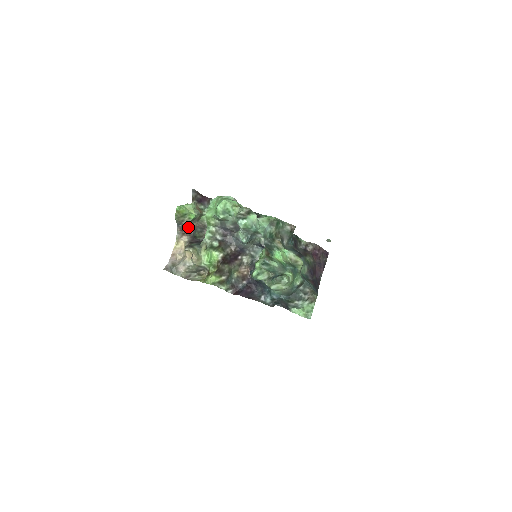
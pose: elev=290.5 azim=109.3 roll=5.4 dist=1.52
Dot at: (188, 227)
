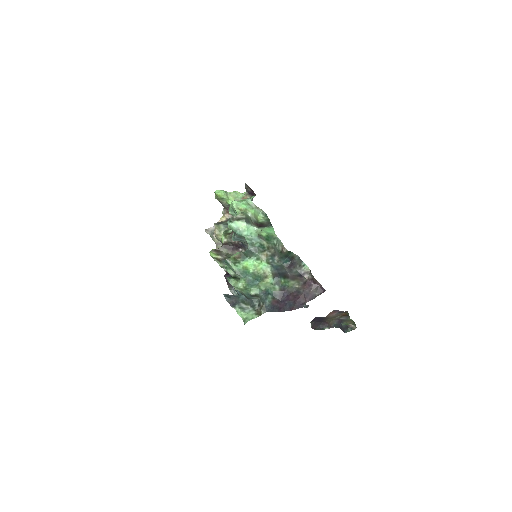
Dot at: occluded
